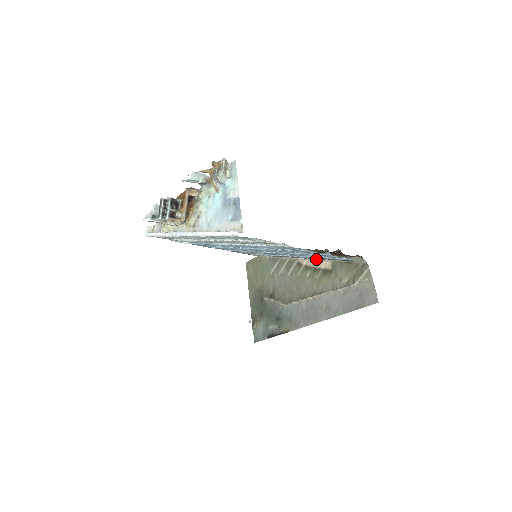
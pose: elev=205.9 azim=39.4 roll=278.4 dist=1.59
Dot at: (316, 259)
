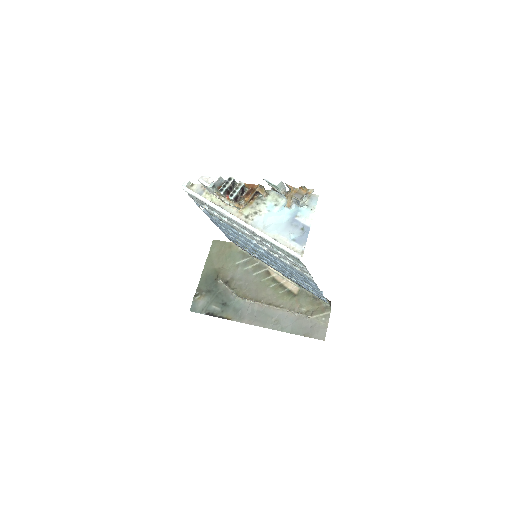
Dot at: (287, 278)
